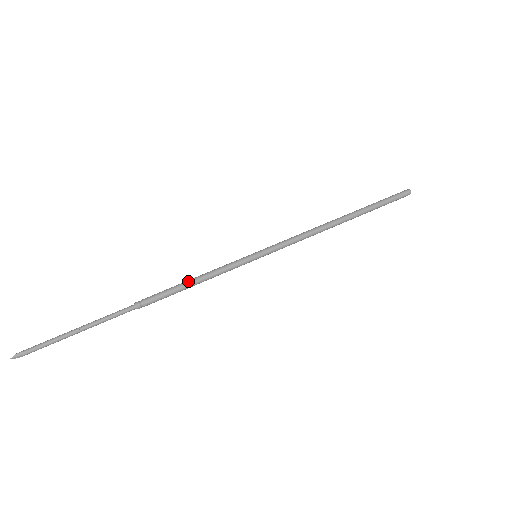
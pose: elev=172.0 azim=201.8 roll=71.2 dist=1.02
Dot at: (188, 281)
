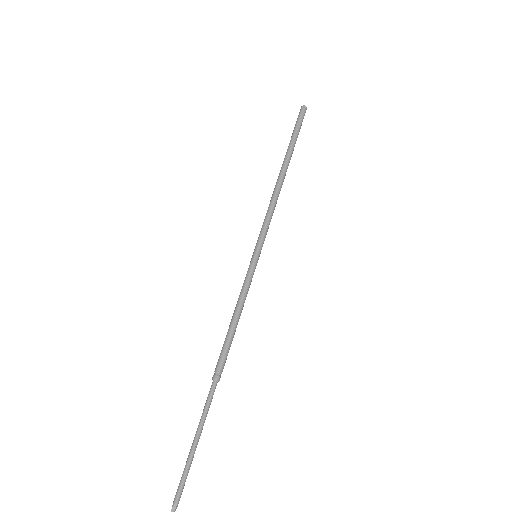
Dot at: (232, 323)
